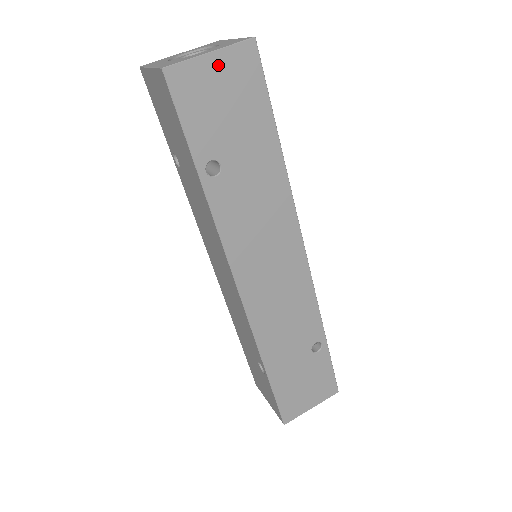
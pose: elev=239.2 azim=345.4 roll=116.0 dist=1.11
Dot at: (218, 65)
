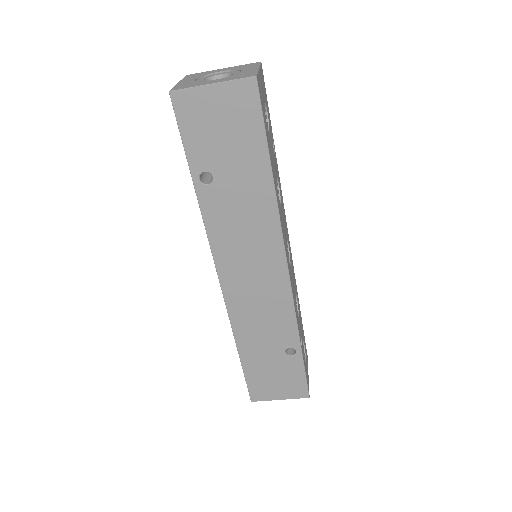
Dot at: (218, 95)
